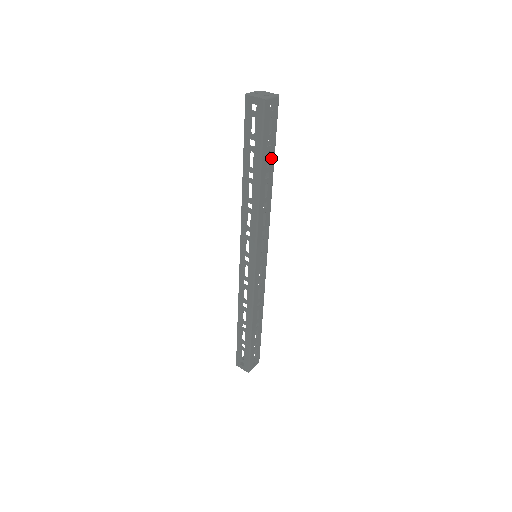
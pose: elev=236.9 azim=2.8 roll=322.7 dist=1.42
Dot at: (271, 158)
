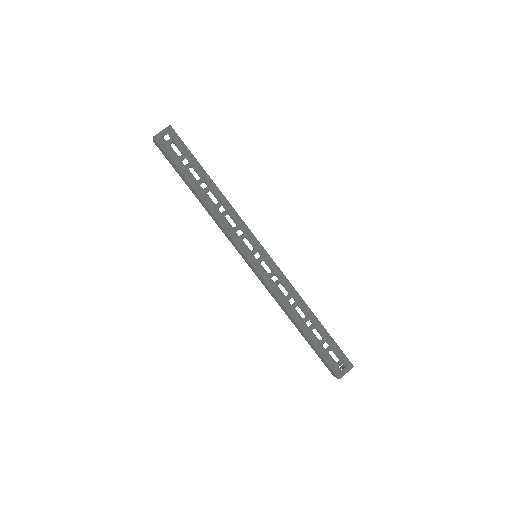
Dot at: (198, 171)
